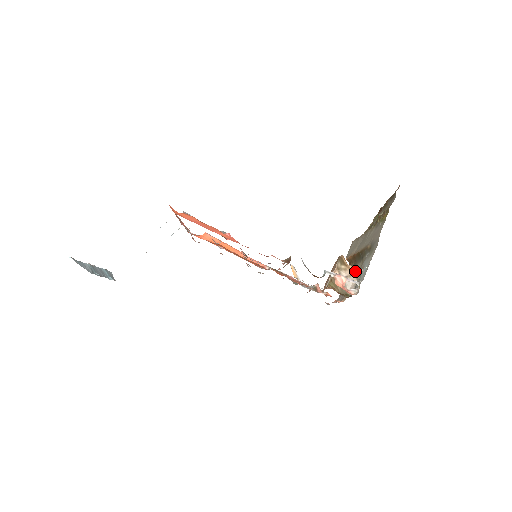
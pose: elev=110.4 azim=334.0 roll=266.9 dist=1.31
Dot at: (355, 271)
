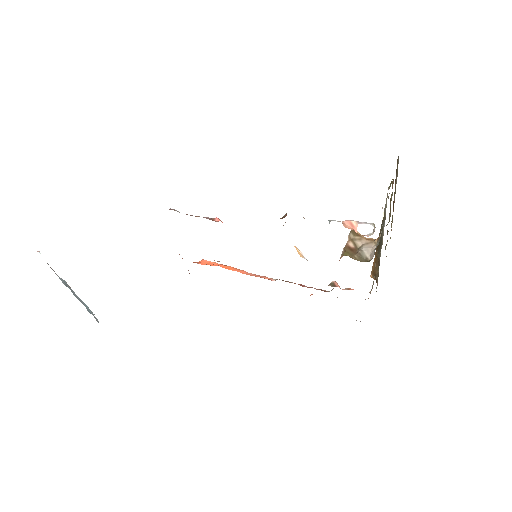
Dot at: (372, 240)
